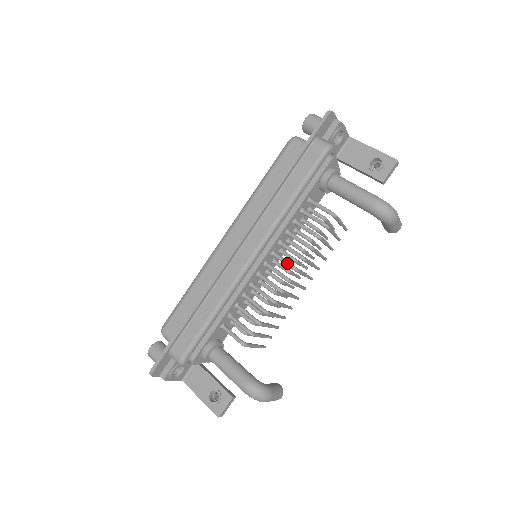
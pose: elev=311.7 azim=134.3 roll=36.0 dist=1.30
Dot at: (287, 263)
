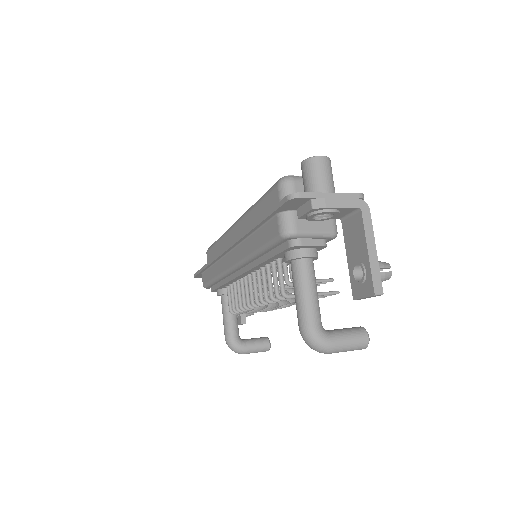
Dot at: (254, 294)
